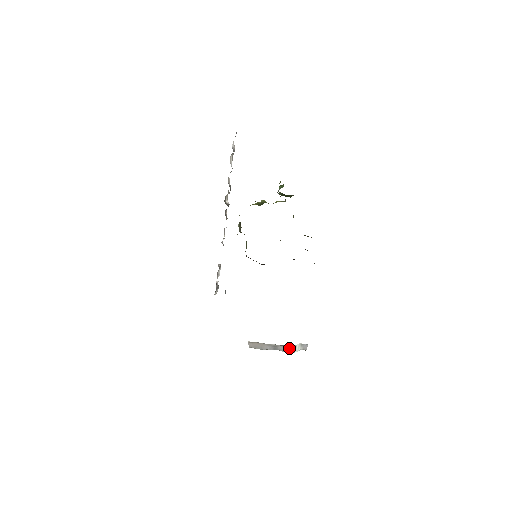
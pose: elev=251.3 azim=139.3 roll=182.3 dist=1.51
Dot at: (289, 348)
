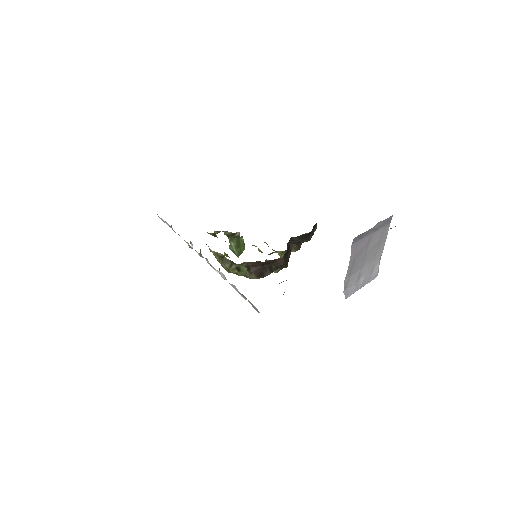
Dot at: occluded
